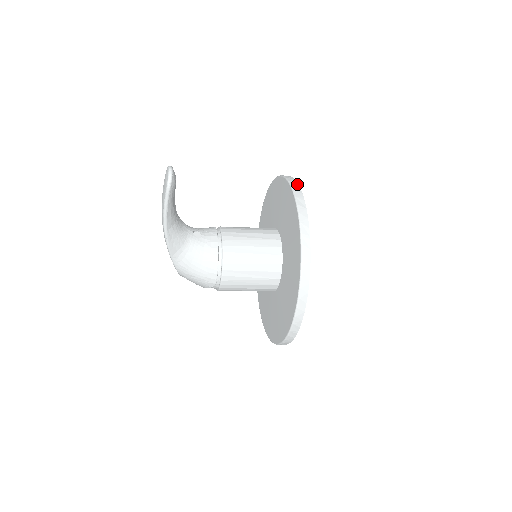
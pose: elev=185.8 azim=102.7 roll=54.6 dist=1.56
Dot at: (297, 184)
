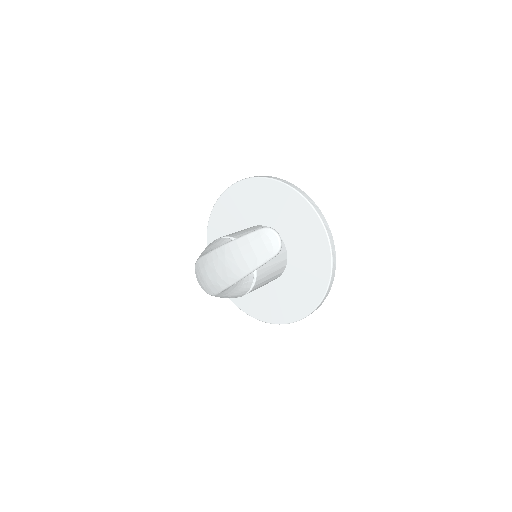
Dot at: (314, 203)
